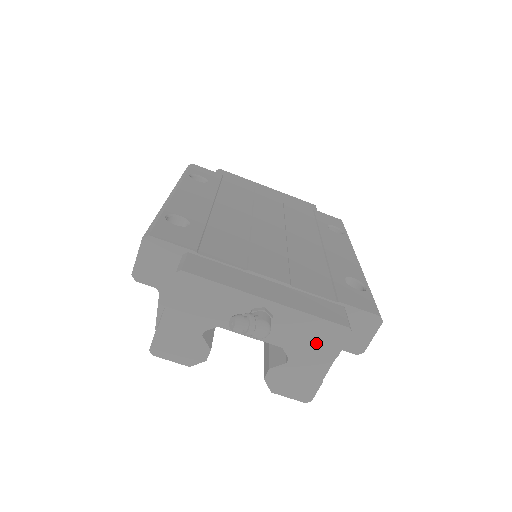
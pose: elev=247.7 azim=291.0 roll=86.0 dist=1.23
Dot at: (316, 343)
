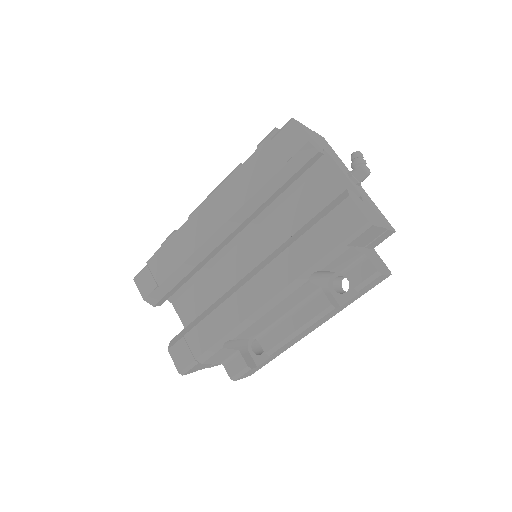
Dot at: (378, 214)
